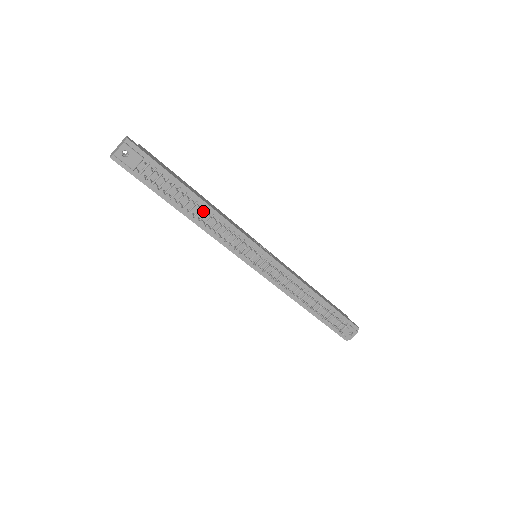
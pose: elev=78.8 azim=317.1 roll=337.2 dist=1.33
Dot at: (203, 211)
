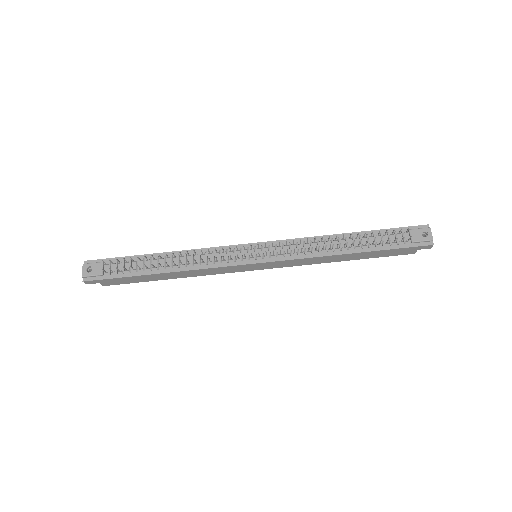
Dot at: (175, 259)
